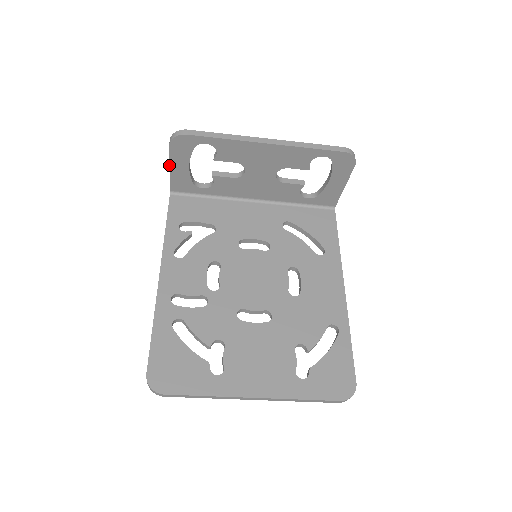
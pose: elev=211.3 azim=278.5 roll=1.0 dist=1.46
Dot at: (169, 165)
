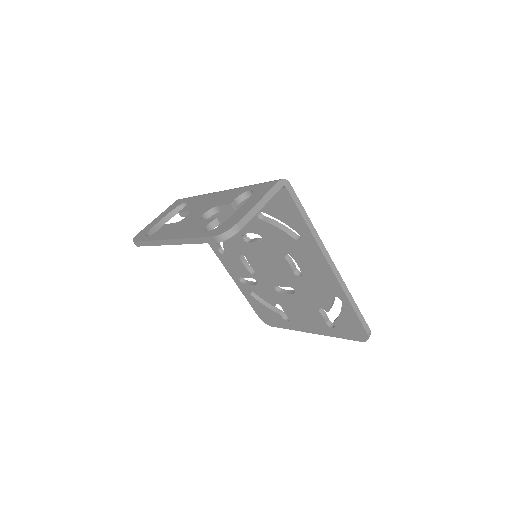
Dot at: occluded
